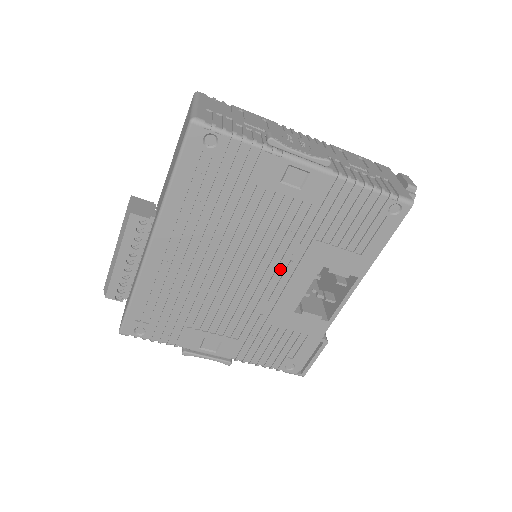
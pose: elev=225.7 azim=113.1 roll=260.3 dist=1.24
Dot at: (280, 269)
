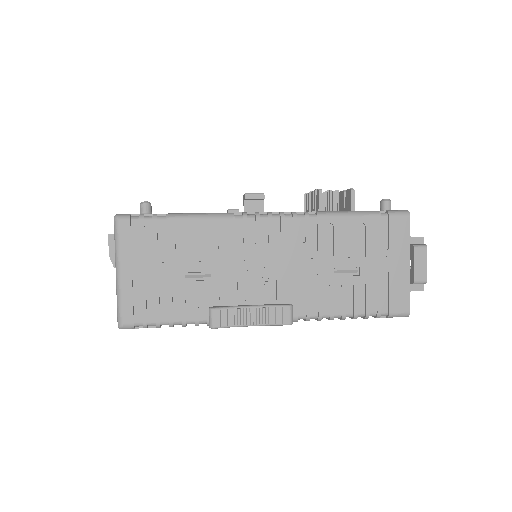
Dot at: occluded
